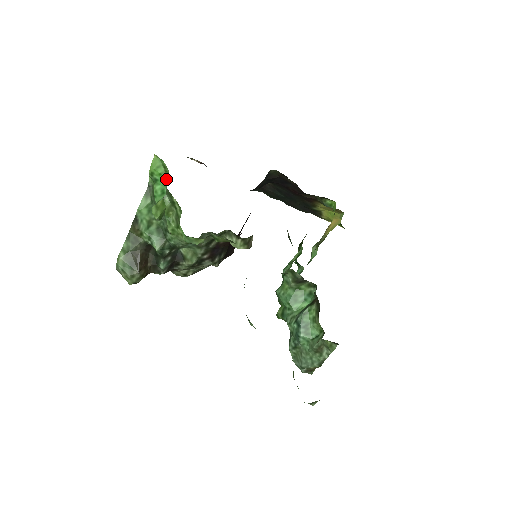
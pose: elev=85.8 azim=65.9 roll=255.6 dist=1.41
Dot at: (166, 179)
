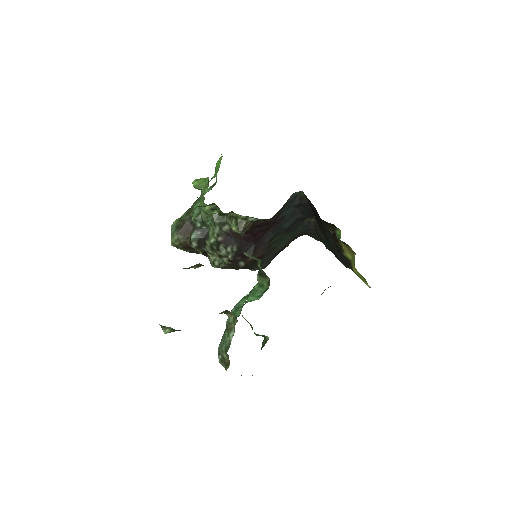
Dot at: occluded
